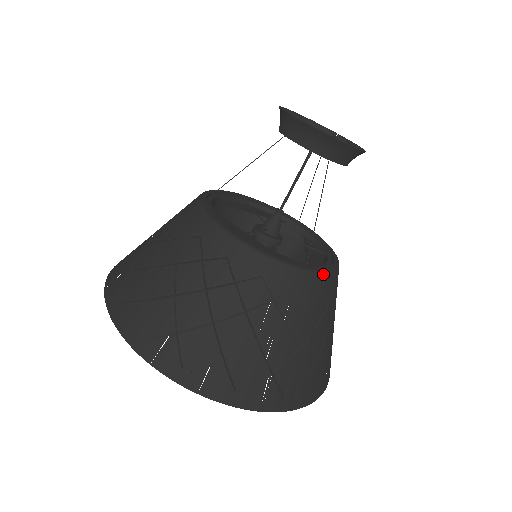
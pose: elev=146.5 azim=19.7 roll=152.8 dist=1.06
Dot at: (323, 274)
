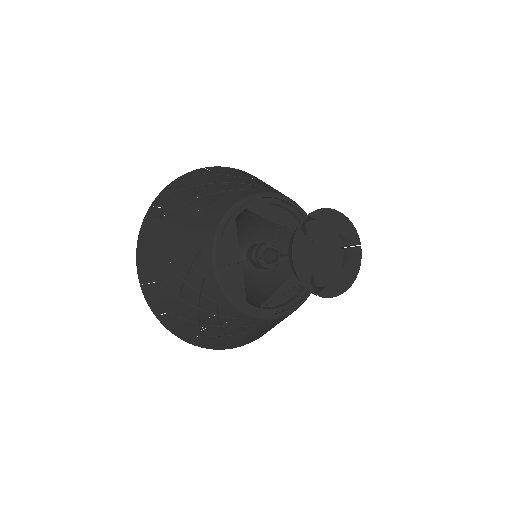
Dot at: (265, 320)
